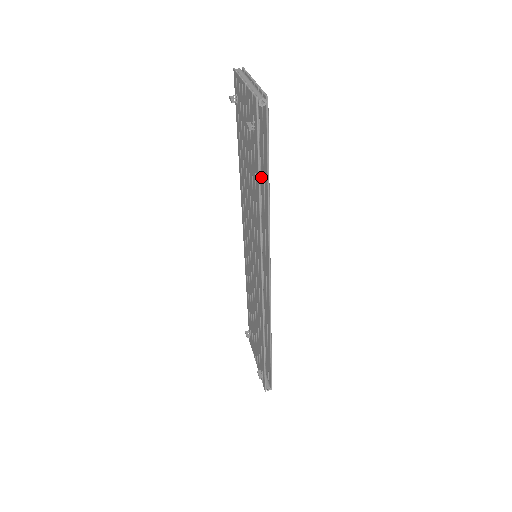
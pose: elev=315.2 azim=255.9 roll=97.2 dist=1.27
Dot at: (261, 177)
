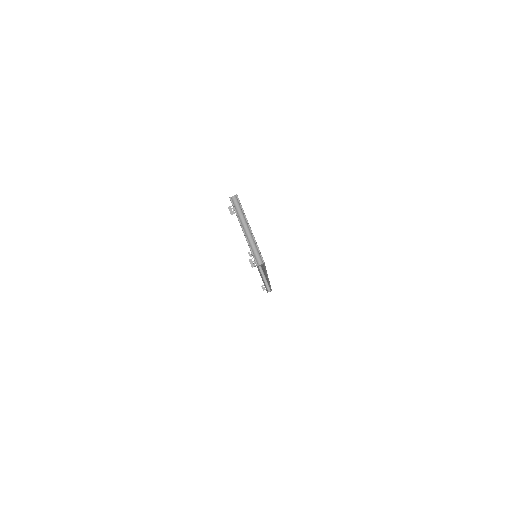
Dot at: occluded
